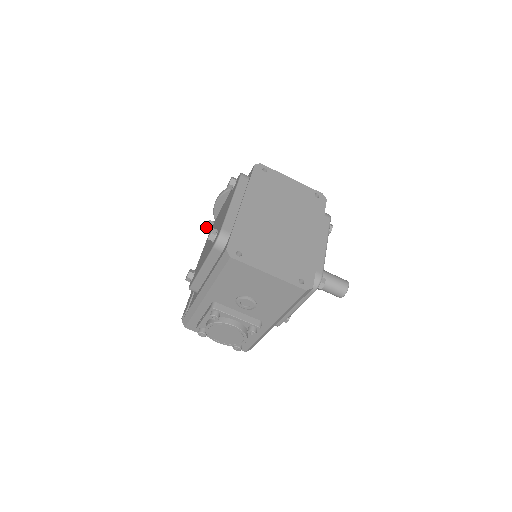
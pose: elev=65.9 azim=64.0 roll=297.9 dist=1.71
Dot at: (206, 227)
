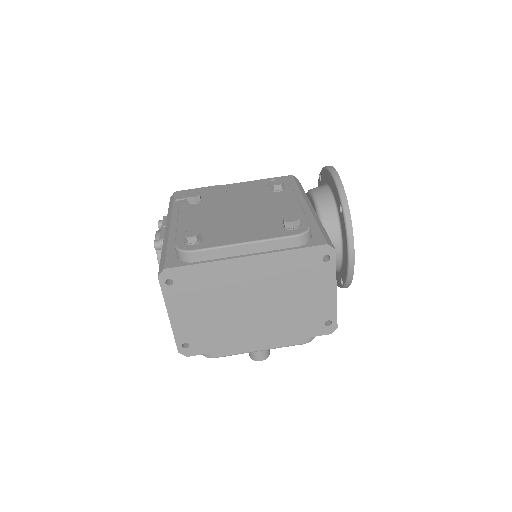
Dot at: (271, 184)
